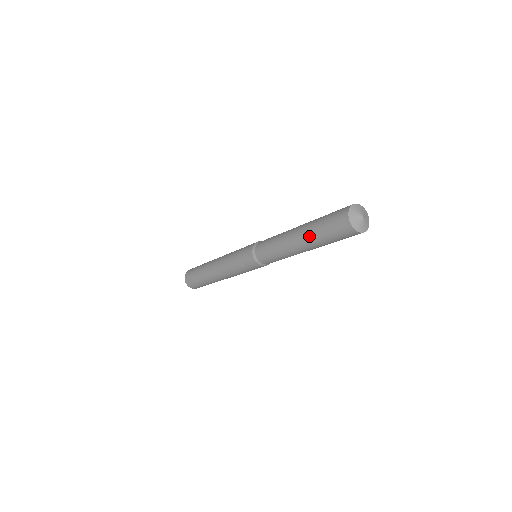
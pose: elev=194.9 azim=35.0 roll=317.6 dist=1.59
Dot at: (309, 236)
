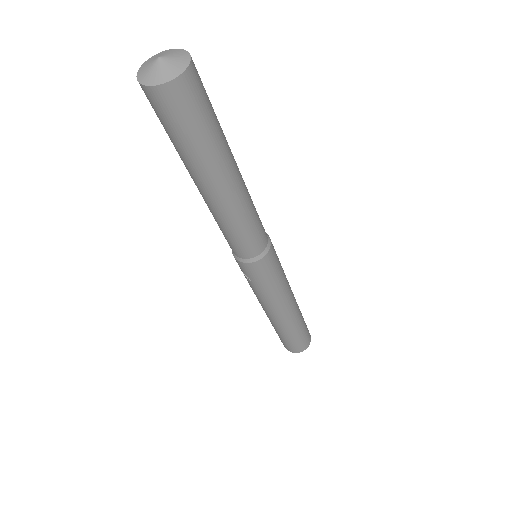
Dot at: occluded
